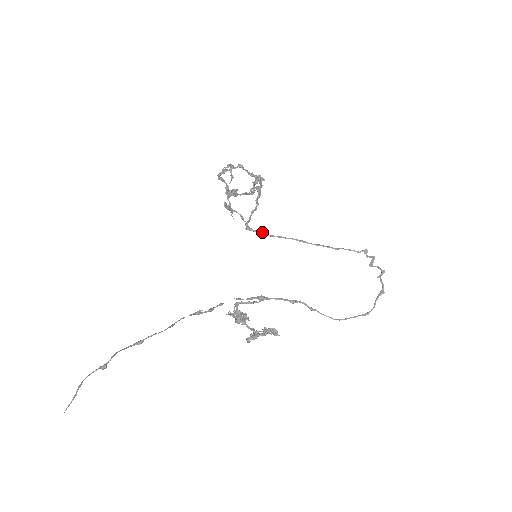
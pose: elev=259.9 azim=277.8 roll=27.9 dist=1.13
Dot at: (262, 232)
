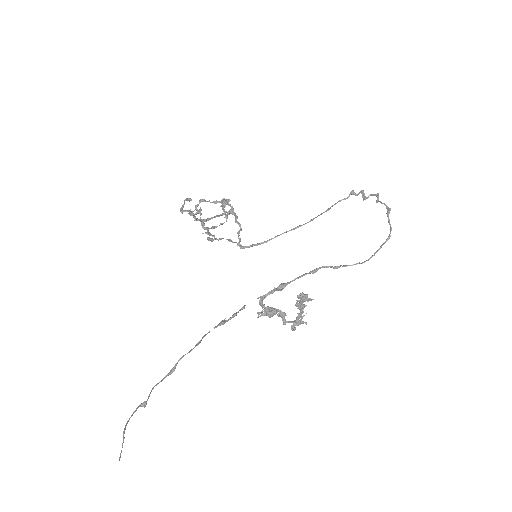
Dot at: (257, 243)
